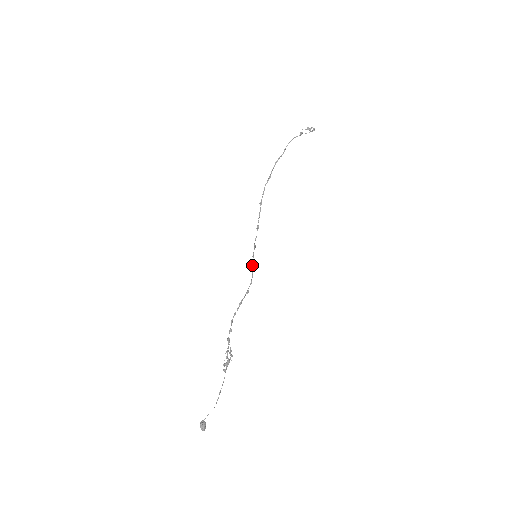
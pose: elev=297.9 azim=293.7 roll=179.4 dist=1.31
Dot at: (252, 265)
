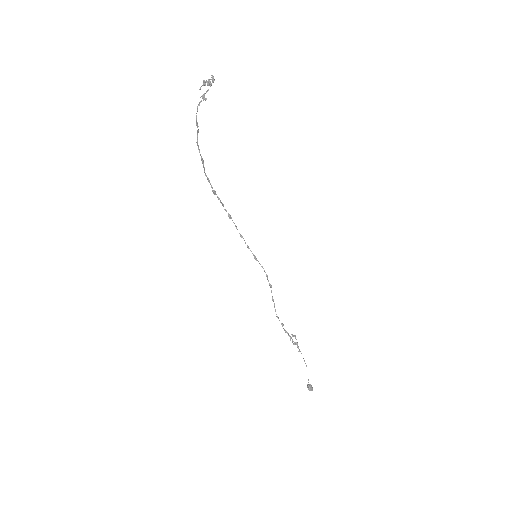
Dot at: (254, 258)
